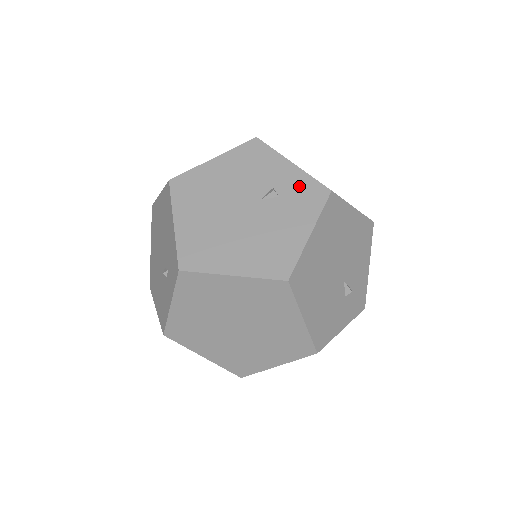
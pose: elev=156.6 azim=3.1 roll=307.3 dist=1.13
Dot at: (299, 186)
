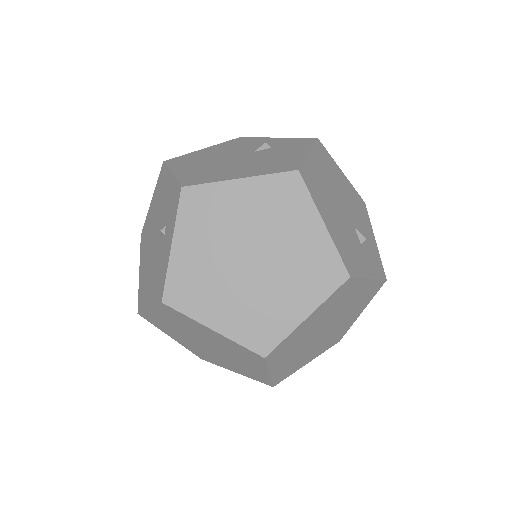
Dot at: (287, 142)
